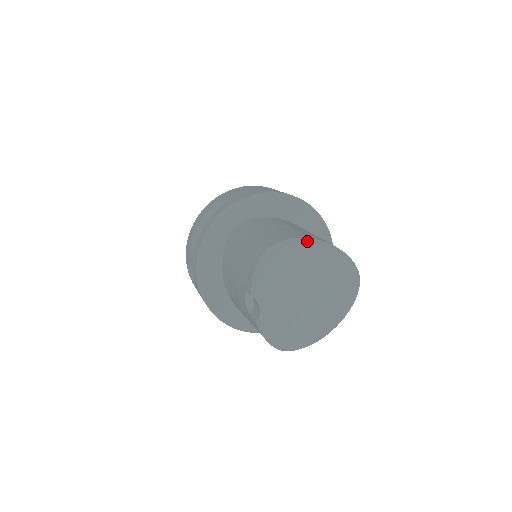
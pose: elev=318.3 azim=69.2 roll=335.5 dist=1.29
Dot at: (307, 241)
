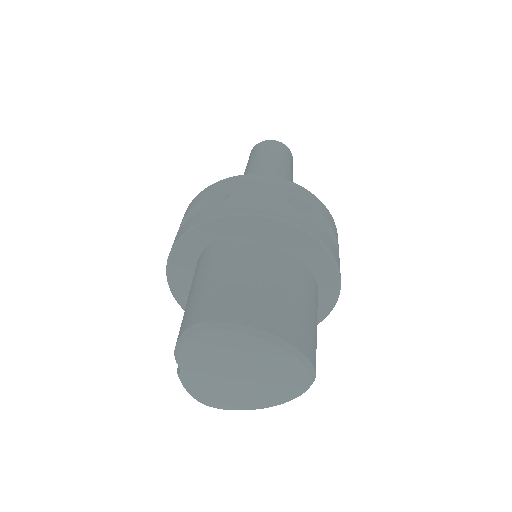
Dot at: (250, 332)
